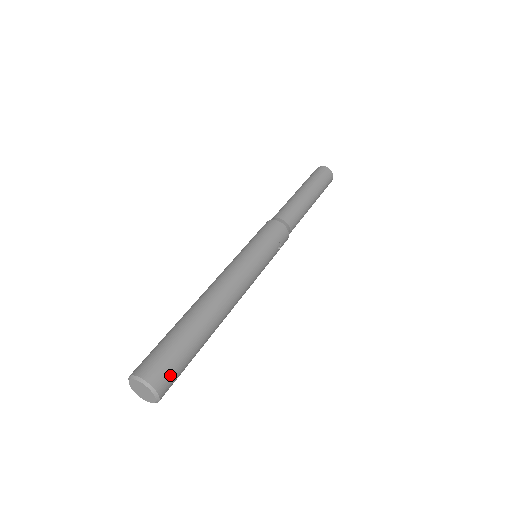
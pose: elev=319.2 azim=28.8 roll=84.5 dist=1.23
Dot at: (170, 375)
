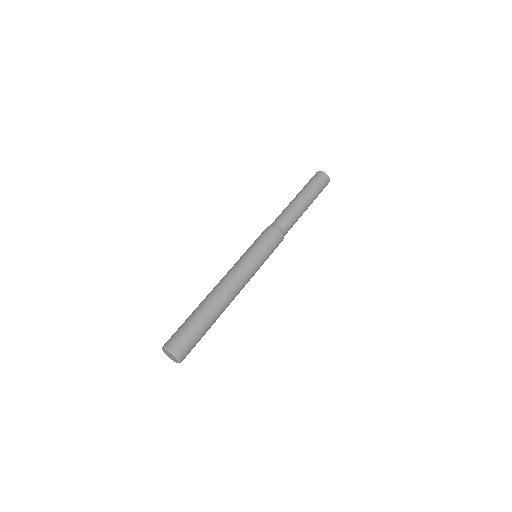
Dot at: (189, 350)
